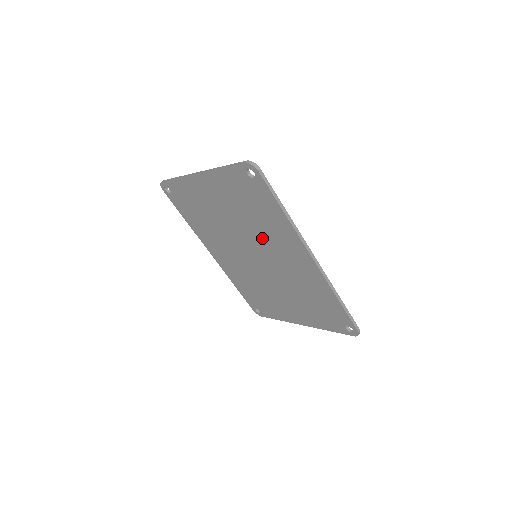
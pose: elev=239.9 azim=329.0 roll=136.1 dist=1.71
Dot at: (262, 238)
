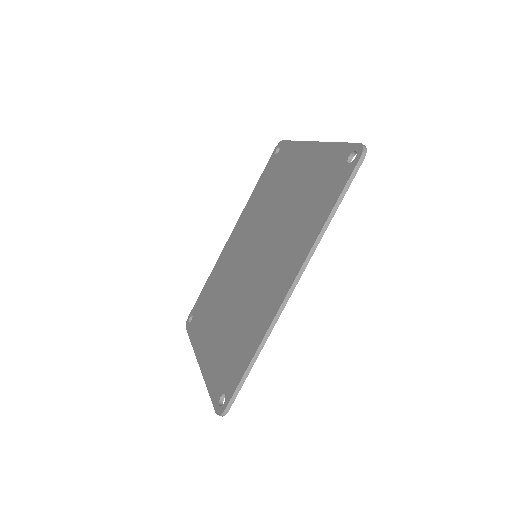
Dot at: (282, 236)
